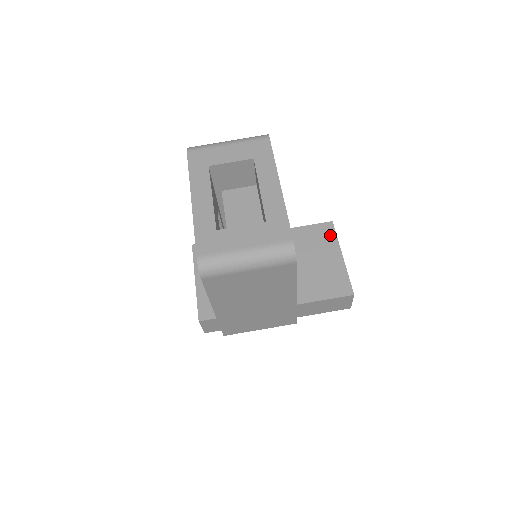
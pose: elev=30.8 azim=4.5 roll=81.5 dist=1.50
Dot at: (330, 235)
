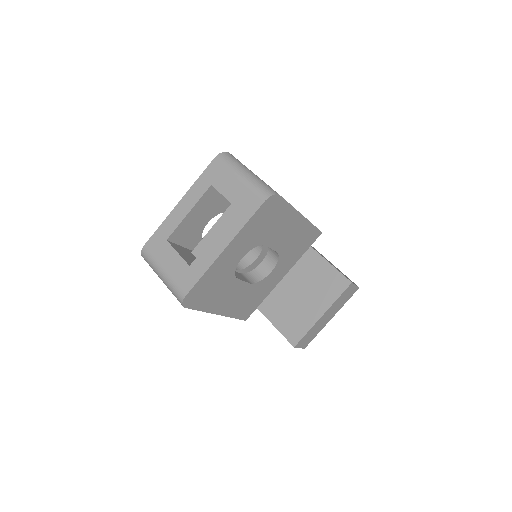
Dot at: (336, 291)
